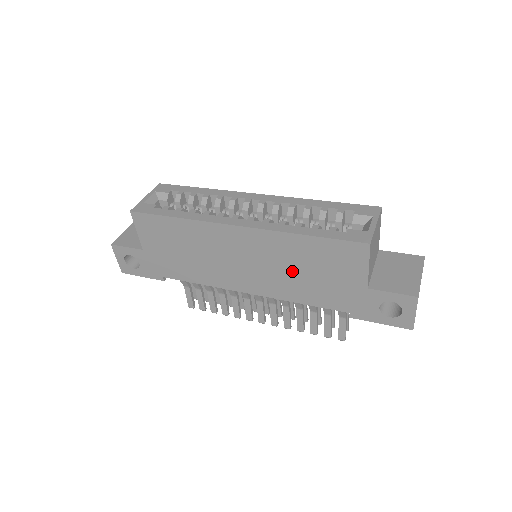
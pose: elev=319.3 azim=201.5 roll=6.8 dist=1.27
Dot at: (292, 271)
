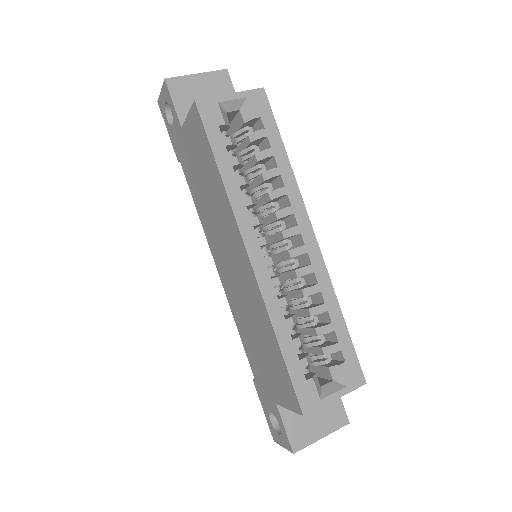
Dot at: (251, 322)
